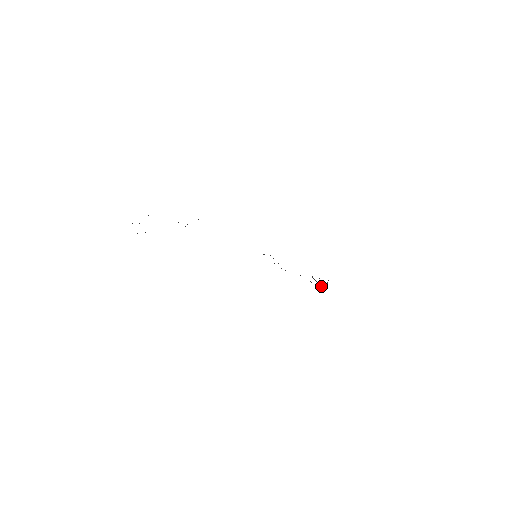
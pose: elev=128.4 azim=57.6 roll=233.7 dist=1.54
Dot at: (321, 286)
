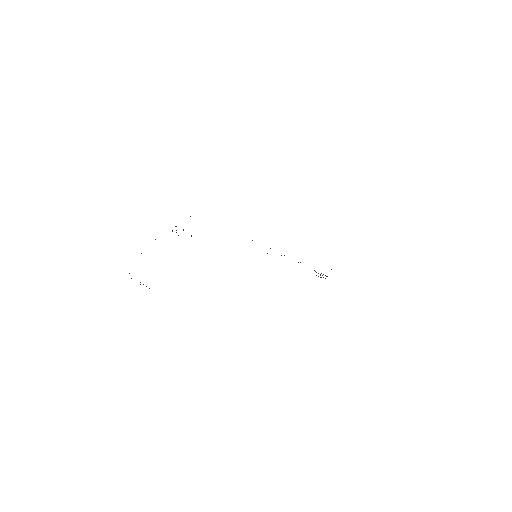
Dot at: occluded
